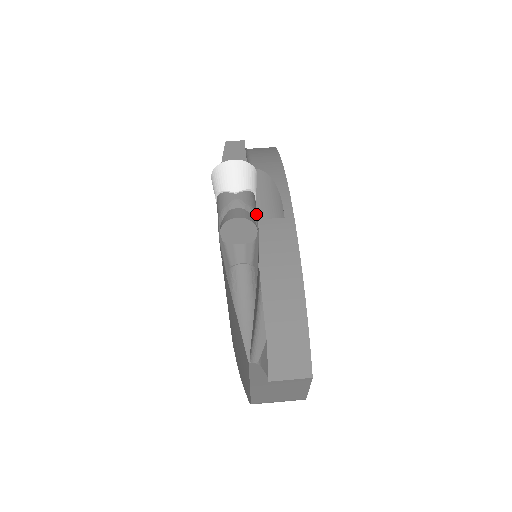
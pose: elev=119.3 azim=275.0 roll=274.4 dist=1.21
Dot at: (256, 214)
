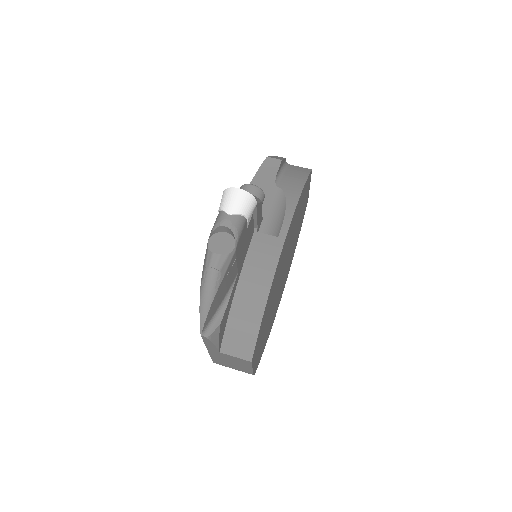
Dot at: (239, 234)
